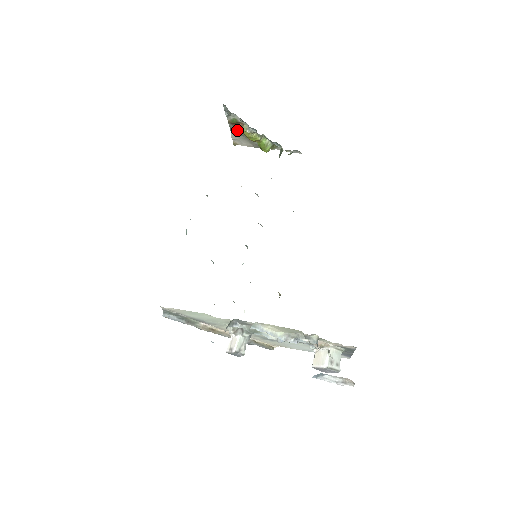
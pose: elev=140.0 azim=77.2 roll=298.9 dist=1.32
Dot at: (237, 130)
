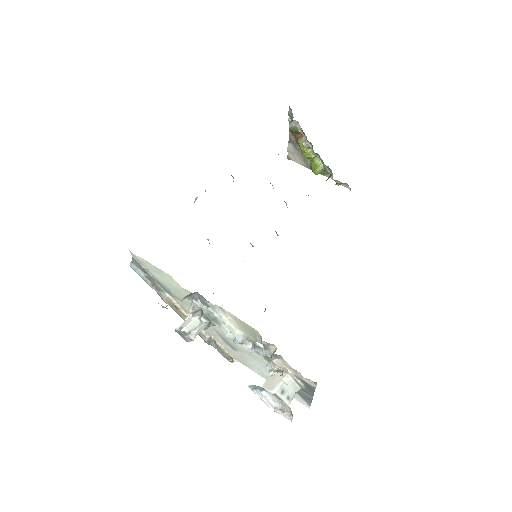
Dot at: (295, 142)
